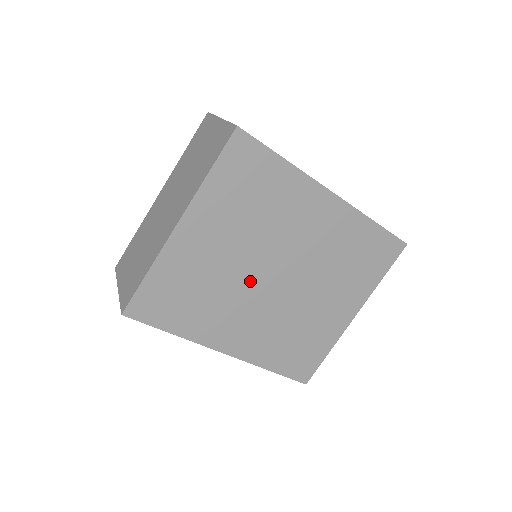
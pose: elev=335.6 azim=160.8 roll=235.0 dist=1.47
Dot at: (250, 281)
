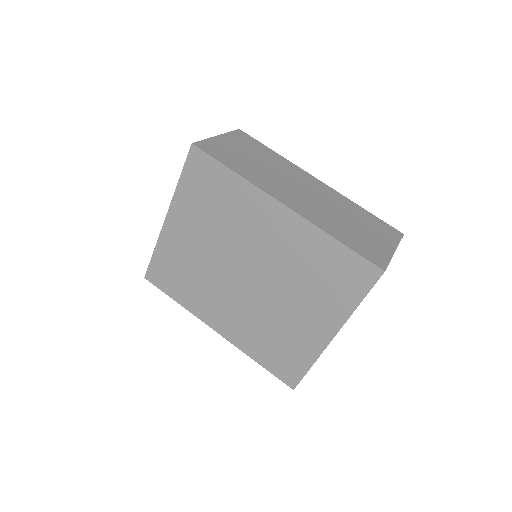
Dot at: (224, 274)
